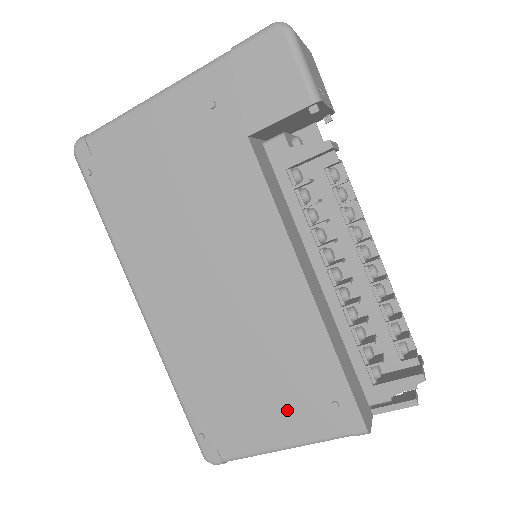
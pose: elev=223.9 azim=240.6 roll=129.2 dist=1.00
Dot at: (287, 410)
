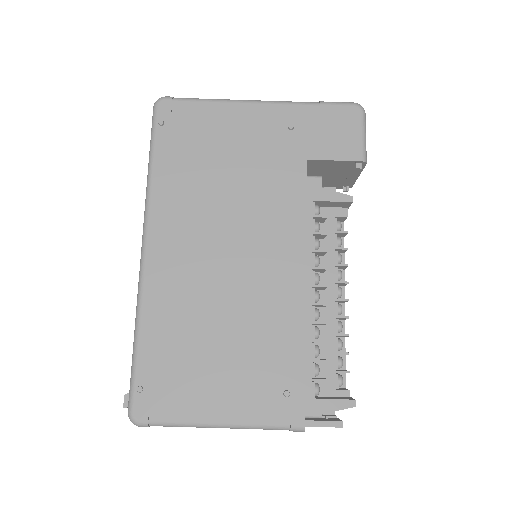
Dot at: (240, 386)
